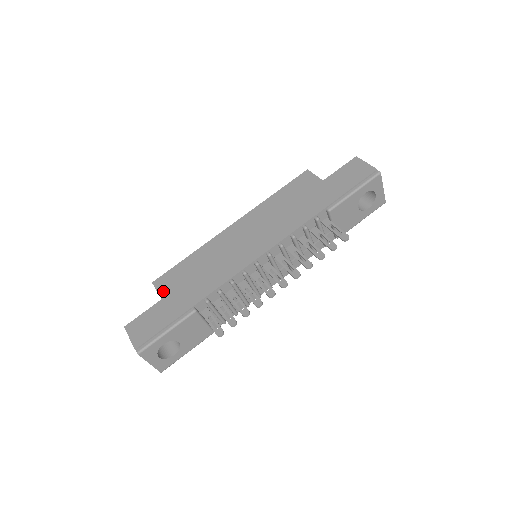
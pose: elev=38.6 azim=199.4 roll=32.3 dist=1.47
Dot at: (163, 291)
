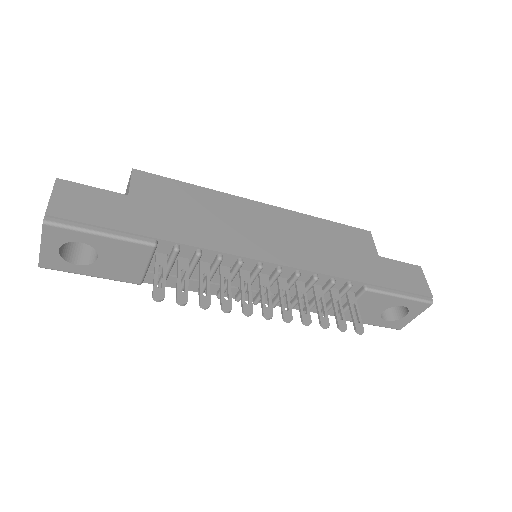
Dot at: (138, 189)
